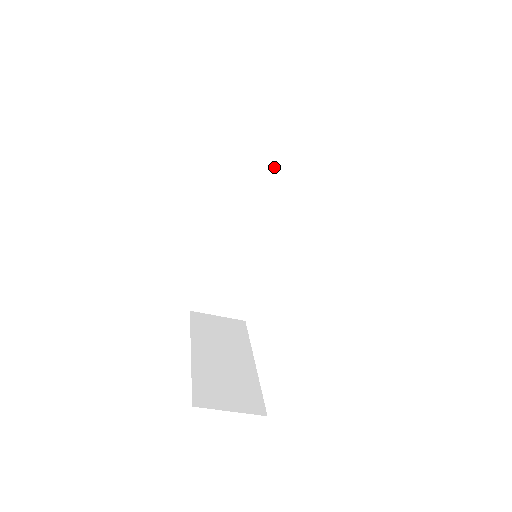
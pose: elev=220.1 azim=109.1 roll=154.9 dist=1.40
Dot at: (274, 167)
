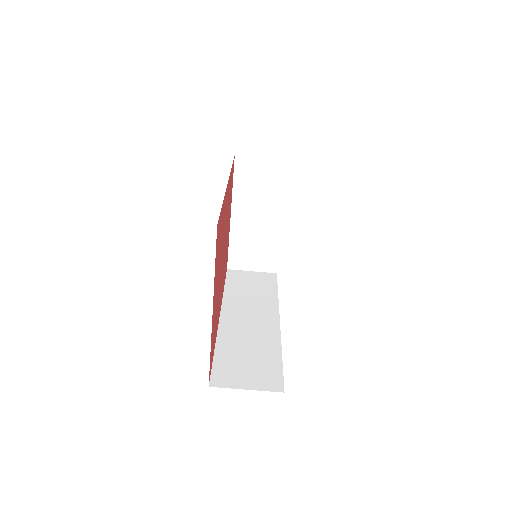
Dot at: (259, 288)
